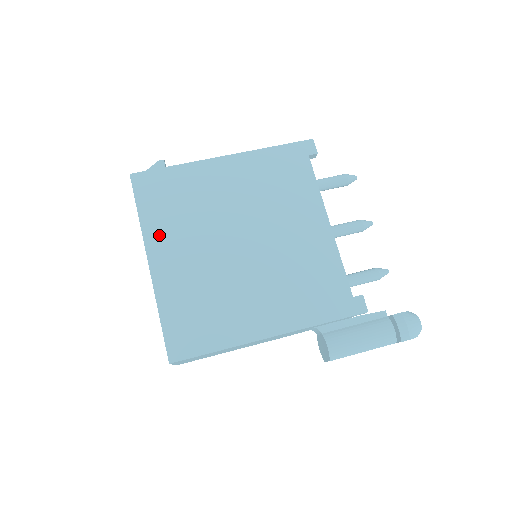
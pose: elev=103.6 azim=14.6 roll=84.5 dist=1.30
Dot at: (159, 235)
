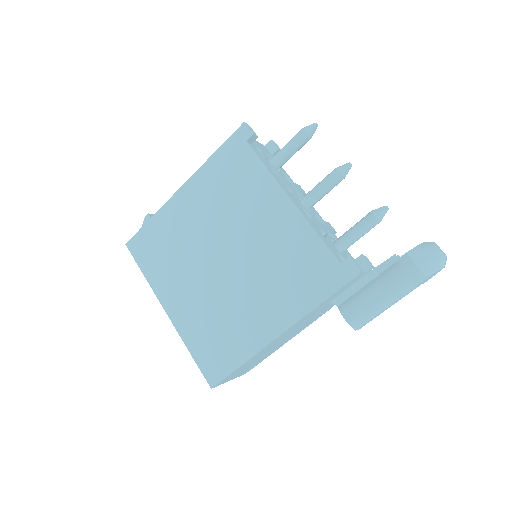
Dot at: (163, 284)
